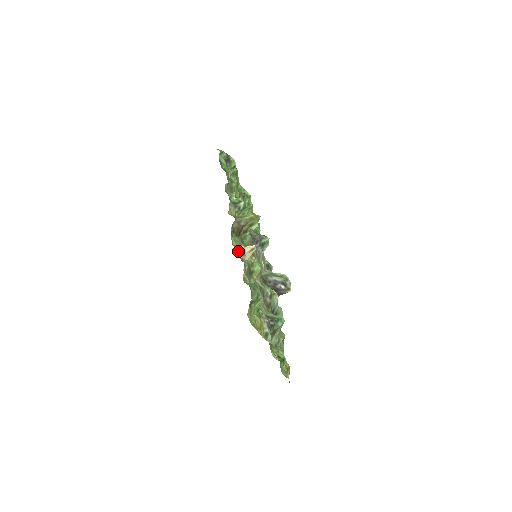
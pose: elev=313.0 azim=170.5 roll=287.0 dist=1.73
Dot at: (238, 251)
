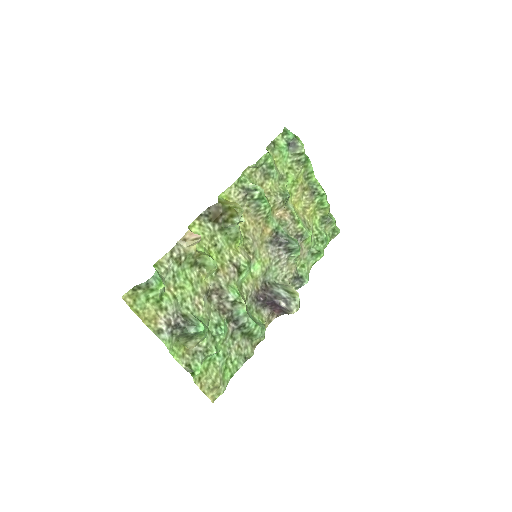
Dot at: occluded
